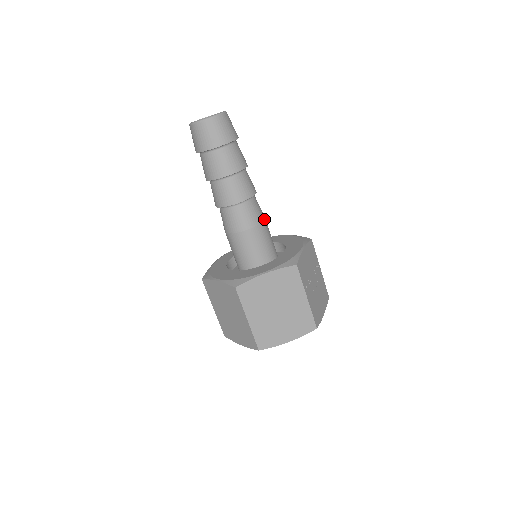
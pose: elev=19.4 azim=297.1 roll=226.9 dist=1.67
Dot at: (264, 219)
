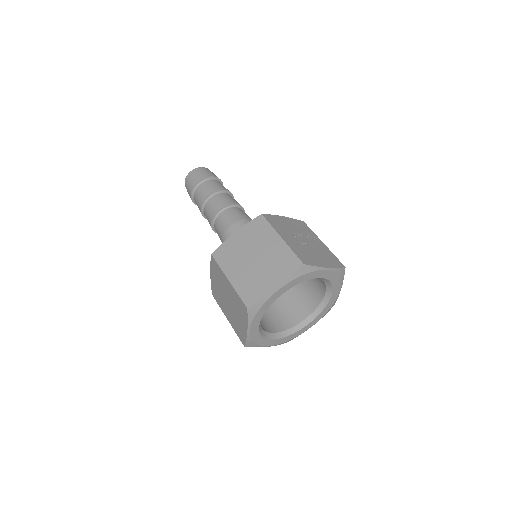
Dot at: (250, 219)
